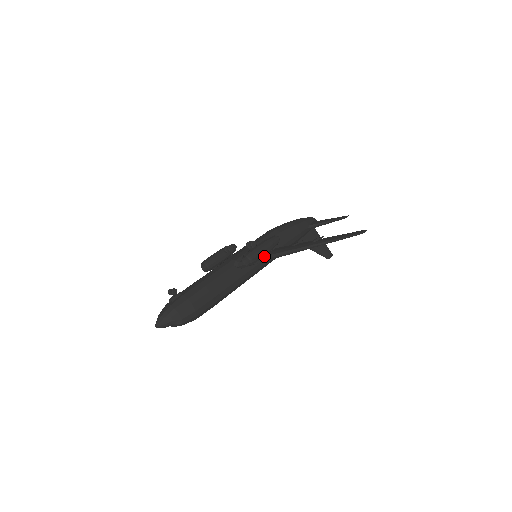
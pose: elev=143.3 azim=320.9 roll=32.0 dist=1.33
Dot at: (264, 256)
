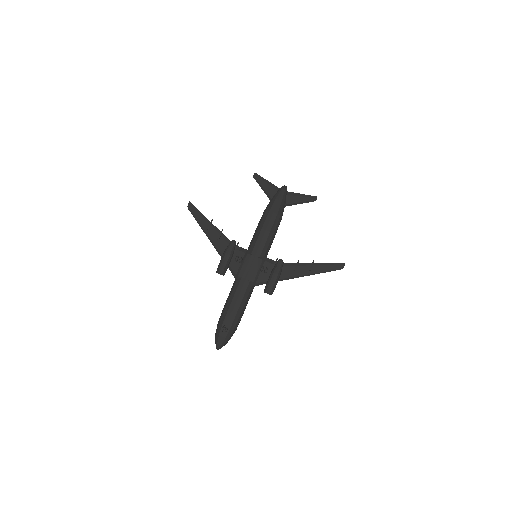
Dot at: occluded
